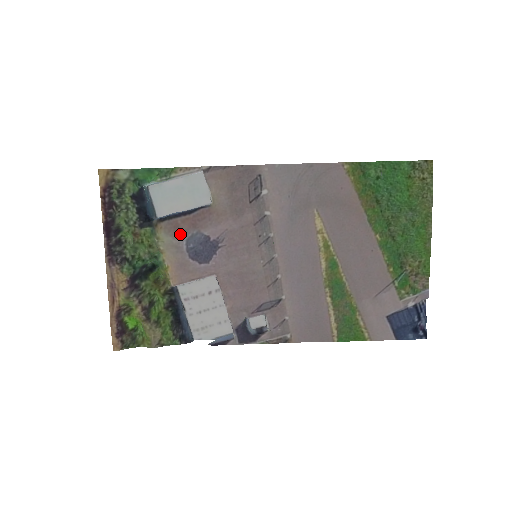
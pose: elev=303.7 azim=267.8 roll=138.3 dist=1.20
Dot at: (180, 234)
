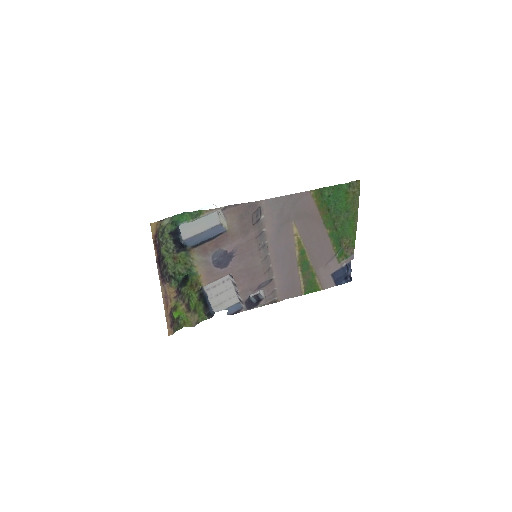
Dot at: (207, 253)
